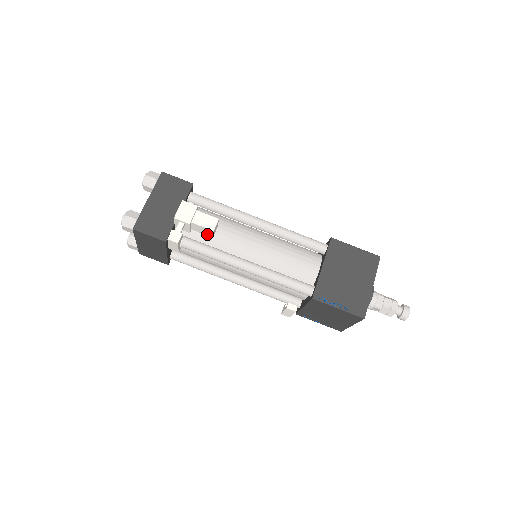
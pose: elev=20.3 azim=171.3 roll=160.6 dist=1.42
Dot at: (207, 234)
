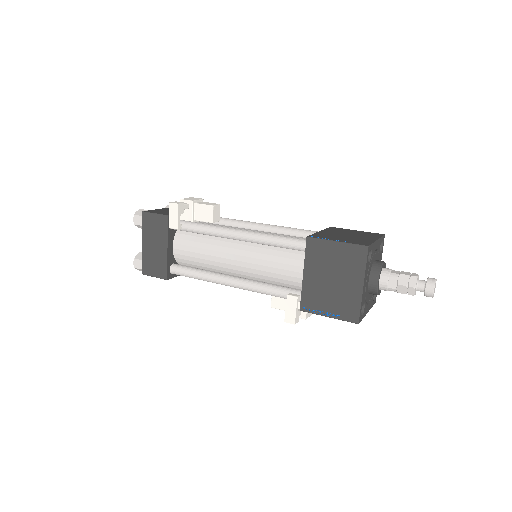
Dot at: (208, 219)
